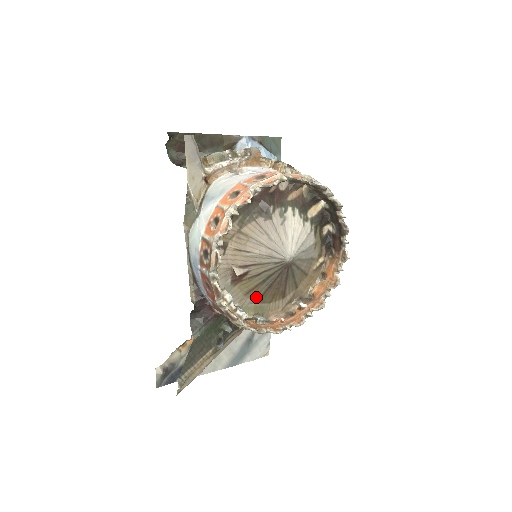
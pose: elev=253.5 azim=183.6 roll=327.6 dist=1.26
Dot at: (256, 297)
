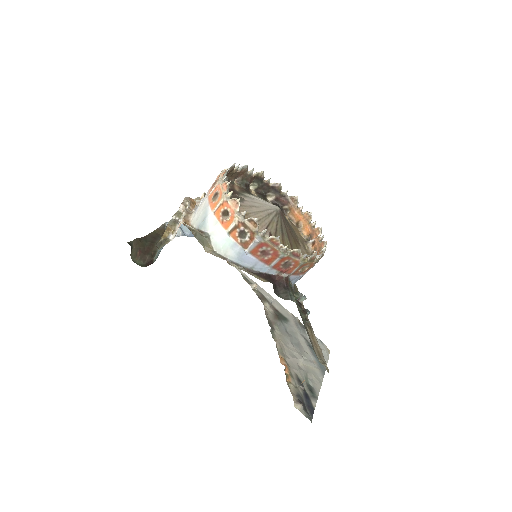
Dot at: occluded
